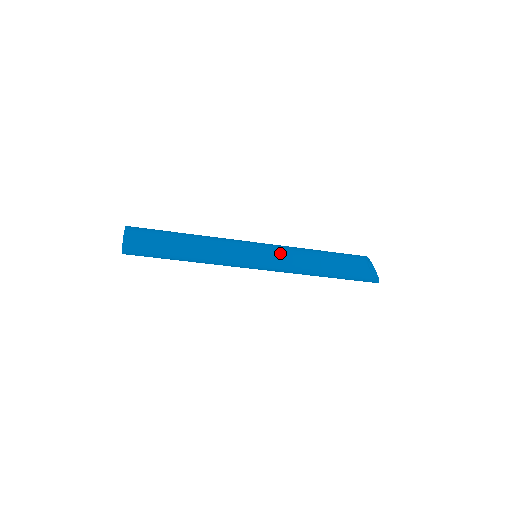
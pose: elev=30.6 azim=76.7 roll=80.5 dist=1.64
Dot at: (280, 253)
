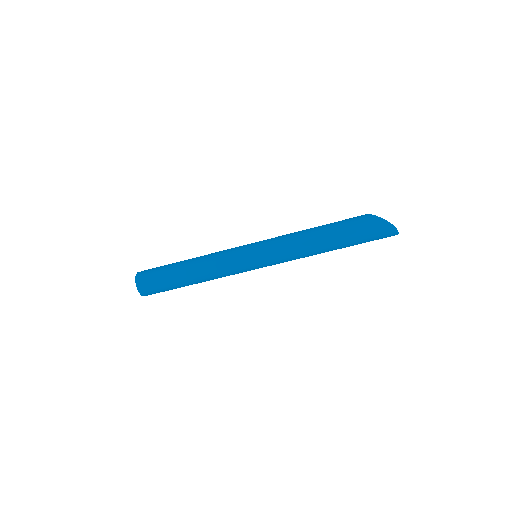
Dot at: occluded
